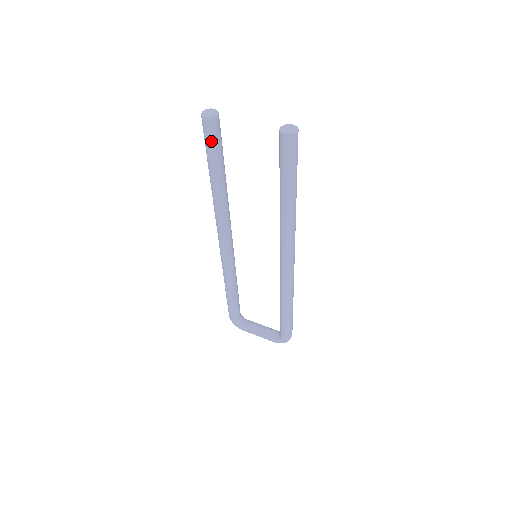
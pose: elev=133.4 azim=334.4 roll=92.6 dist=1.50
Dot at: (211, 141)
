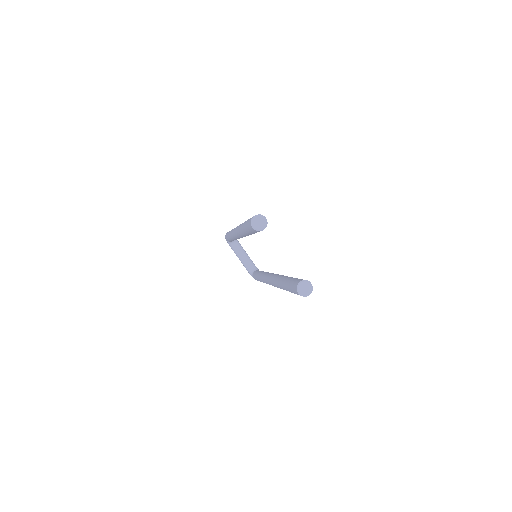
Dot at: (251, 231)
